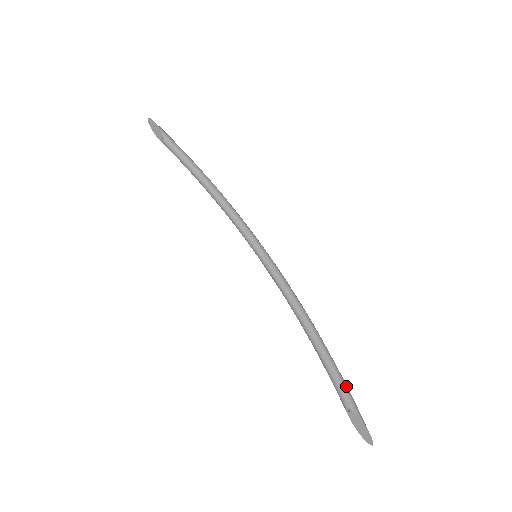
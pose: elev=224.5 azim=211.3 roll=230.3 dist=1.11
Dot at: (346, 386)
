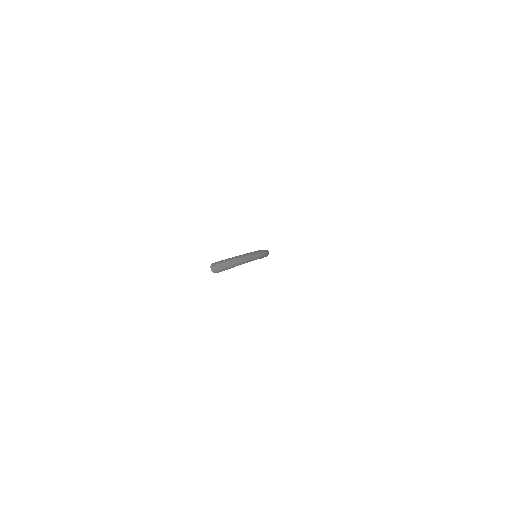
Dot at: (229, 258)
